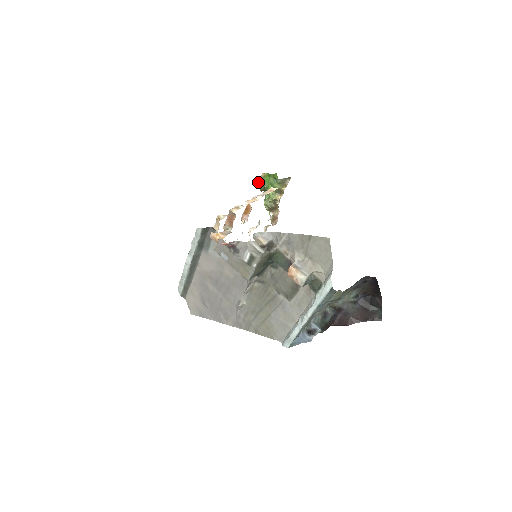
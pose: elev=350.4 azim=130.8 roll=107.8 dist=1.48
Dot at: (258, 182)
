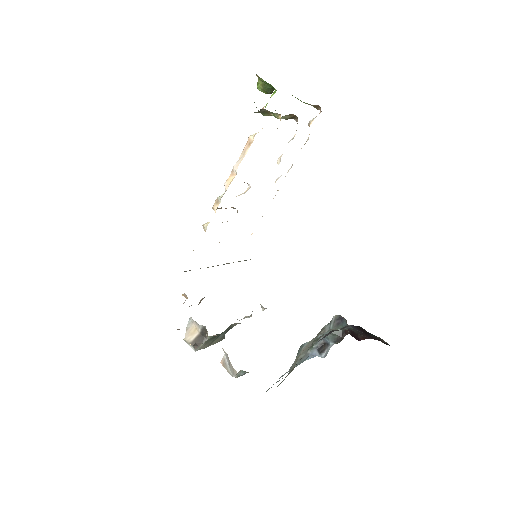
Dot at: (258, 89)
